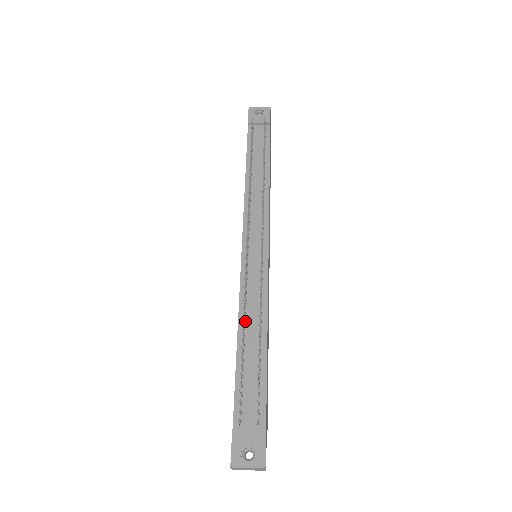
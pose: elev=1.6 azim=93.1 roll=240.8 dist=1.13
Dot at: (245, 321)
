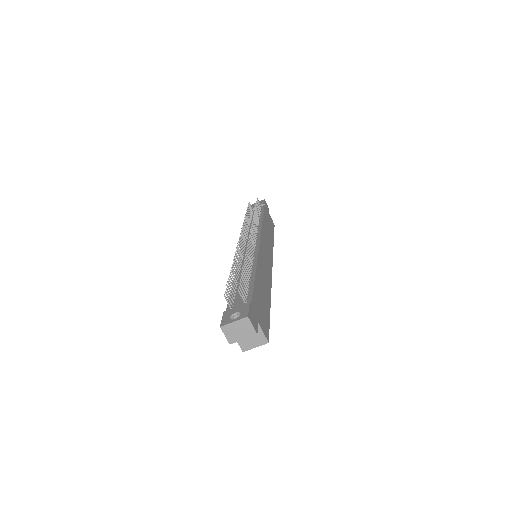
Dot at: (240, 271)
